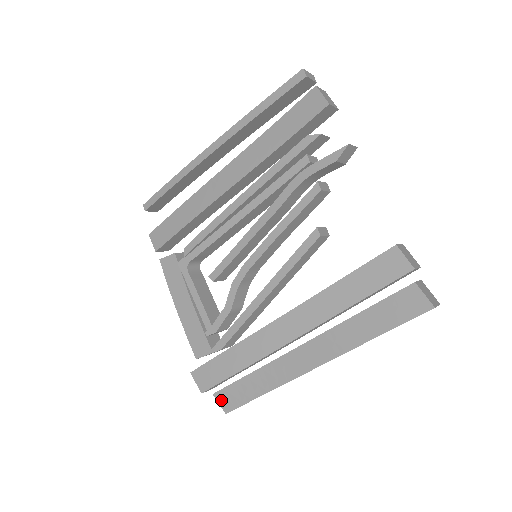
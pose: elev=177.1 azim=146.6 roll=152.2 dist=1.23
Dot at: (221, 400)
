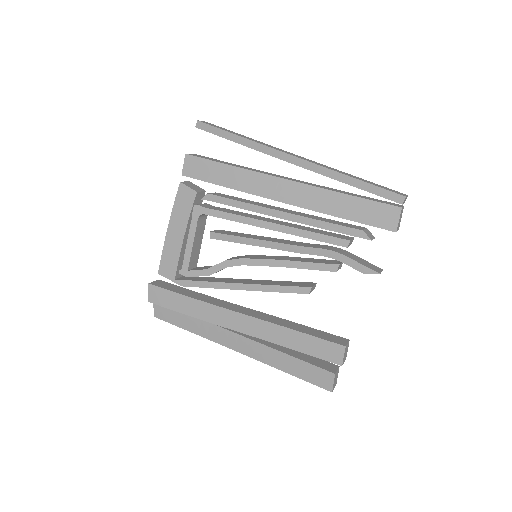
Dot at: (157, 308)
